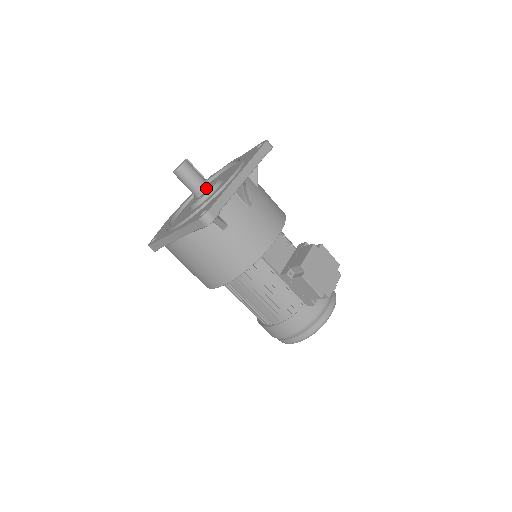
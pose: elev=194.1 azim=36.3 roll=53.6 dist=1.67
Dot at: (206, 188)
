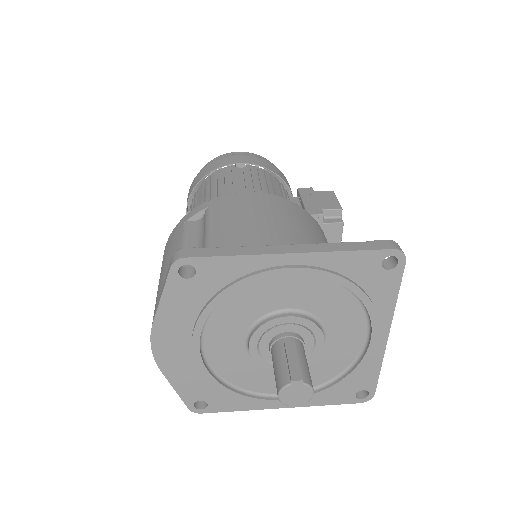
Dot at: (304, 349)
